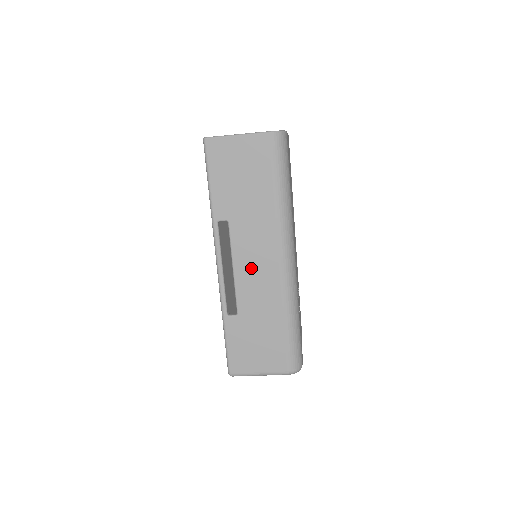
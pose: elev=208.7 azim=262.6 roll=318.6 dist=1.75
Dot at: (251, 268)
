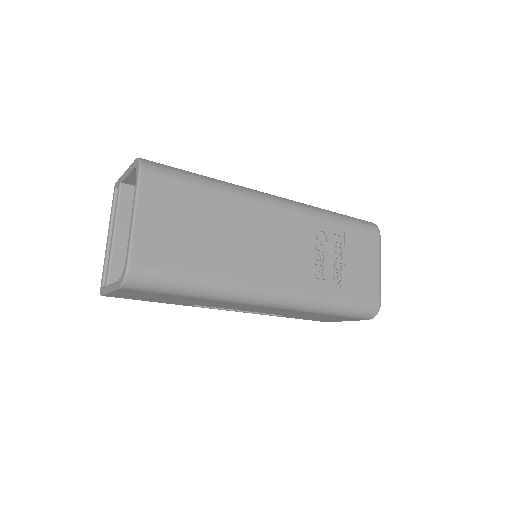
Dot at: occluded
